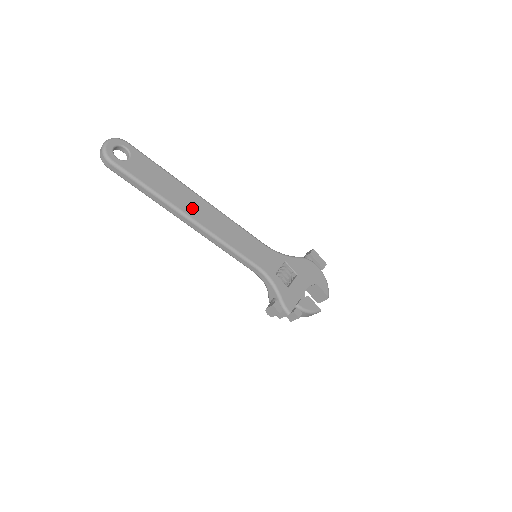
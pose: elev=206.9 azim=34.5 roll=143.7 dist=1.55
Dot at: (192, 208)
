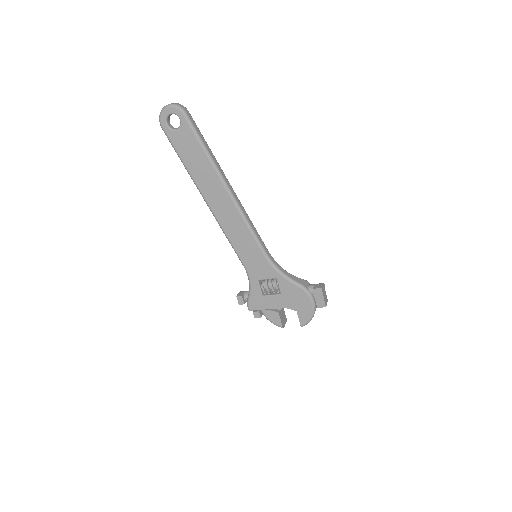
Dot at: (211, 194)
